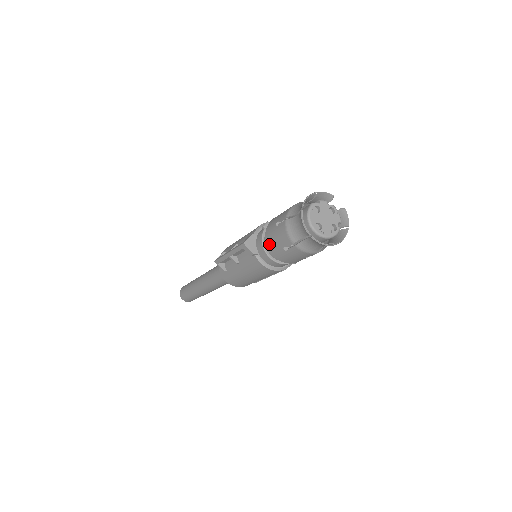
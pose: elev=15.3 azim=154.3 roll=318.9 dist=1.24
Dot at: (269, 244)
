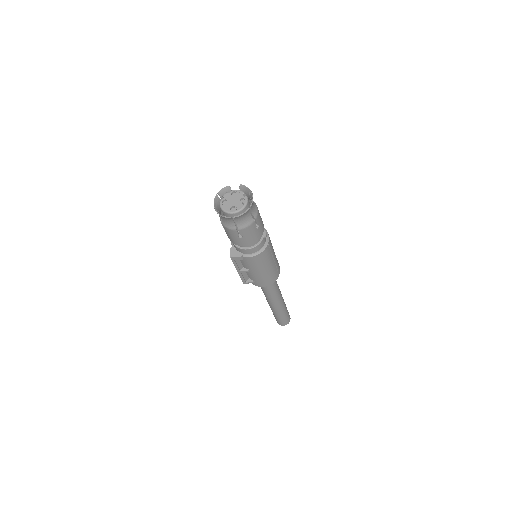
Dot at: (236, 243)
